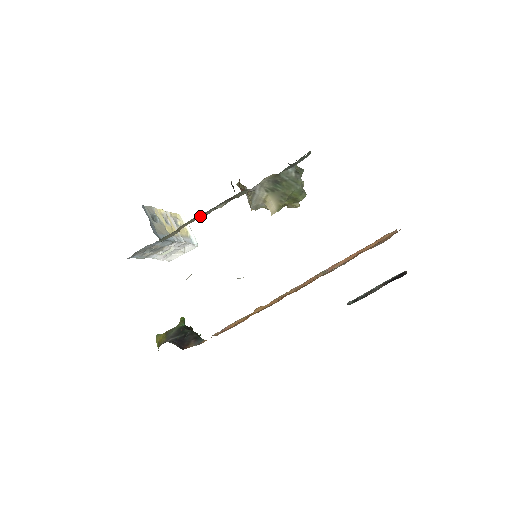
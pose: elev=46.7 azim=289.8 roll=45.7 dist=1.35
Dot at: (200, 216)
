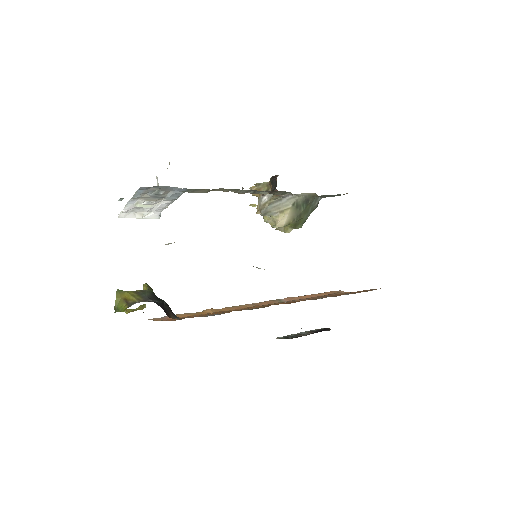
Dot at: (238, 190)
